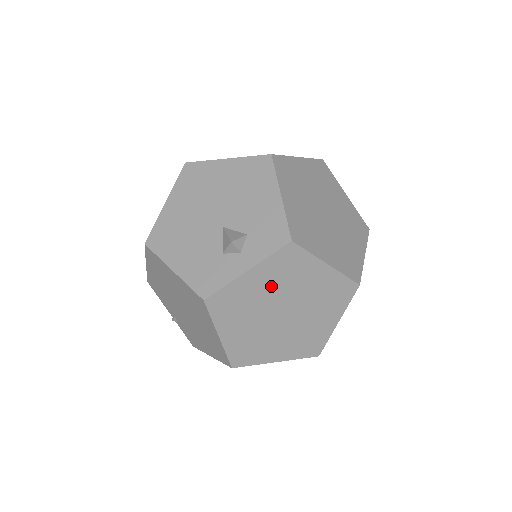
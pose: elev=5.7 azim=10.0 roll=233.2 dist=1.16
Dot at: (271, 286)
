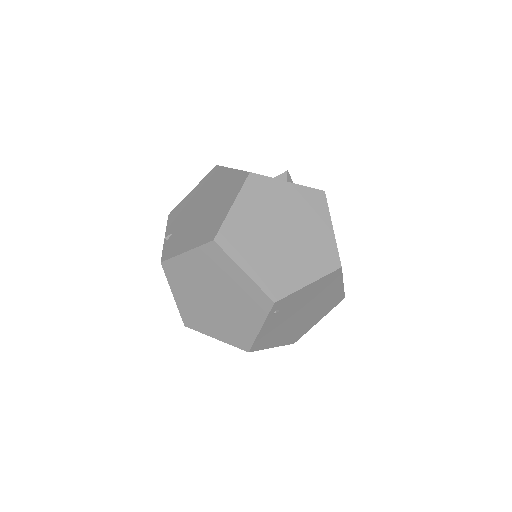
Dot at: (292, 206)
